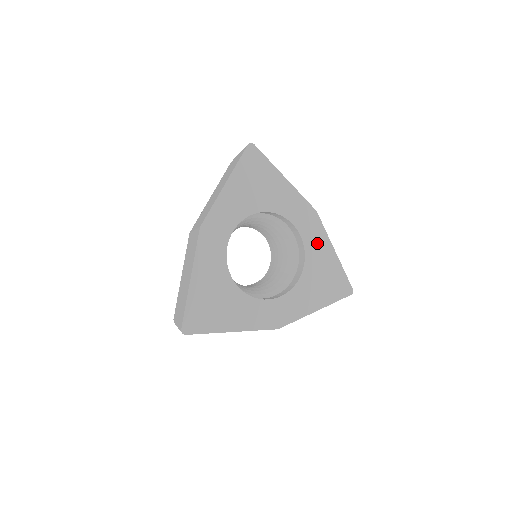
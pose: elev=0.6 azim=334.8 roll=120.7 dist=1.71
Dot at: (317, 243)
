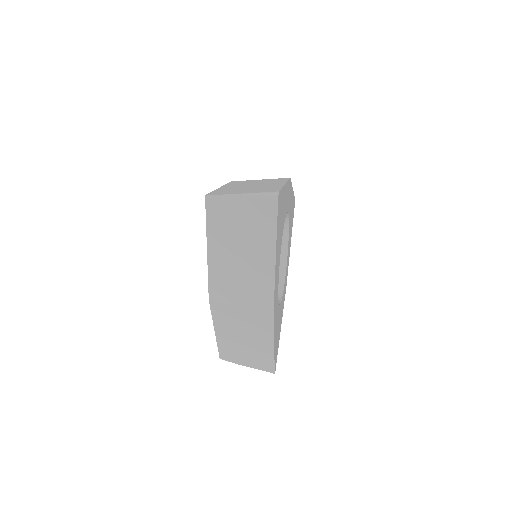
Dot at: (290, 201)
